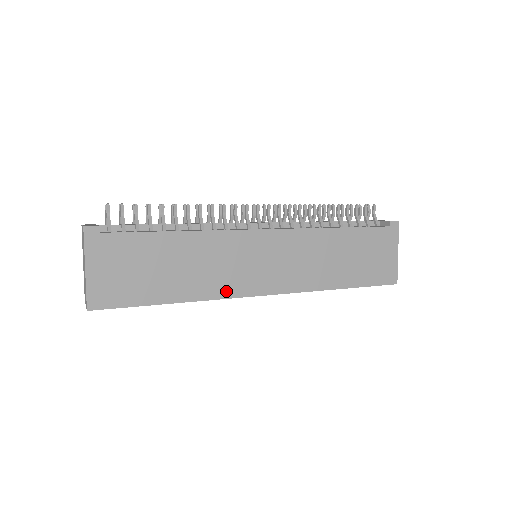
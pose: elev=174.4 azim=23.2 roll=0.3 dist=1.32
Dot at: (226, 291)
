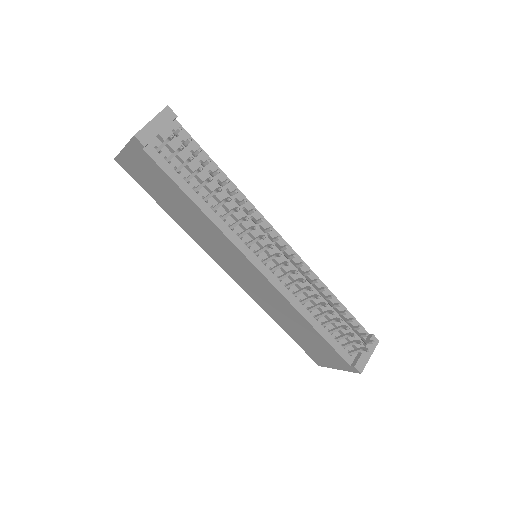
Dot at: (205, 247)
